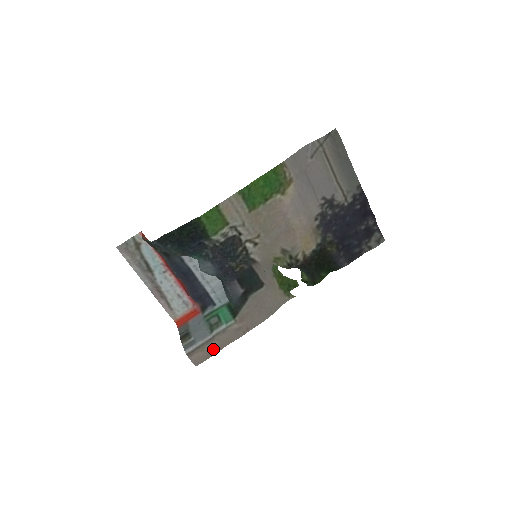
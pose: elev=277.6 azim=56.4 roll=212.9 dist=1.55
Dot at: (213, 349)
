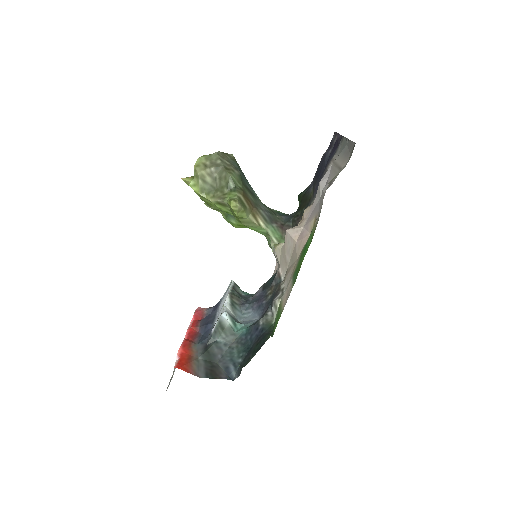
Dot at: occluded
